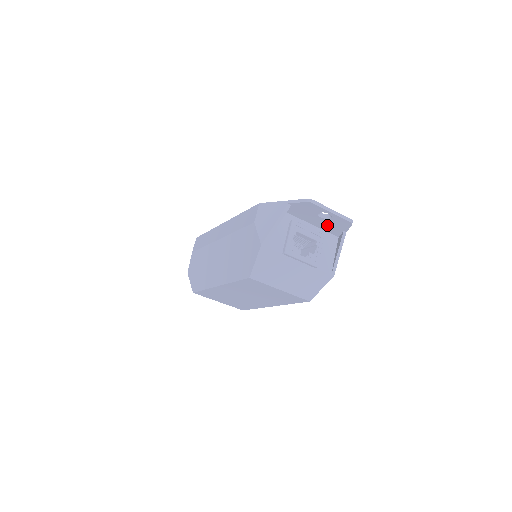
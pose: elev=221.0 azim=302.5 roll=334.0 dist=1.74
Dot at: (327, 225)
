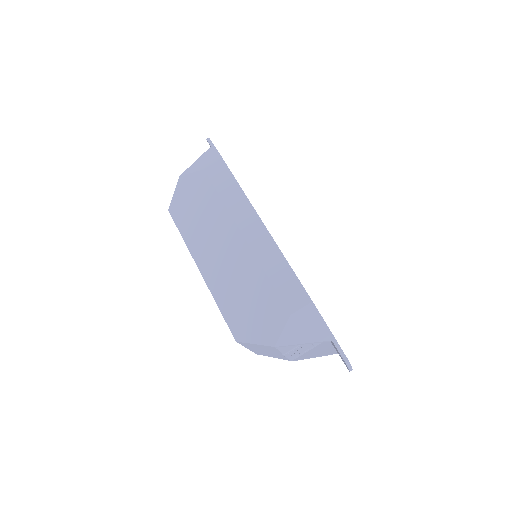
Dot at: occluded
